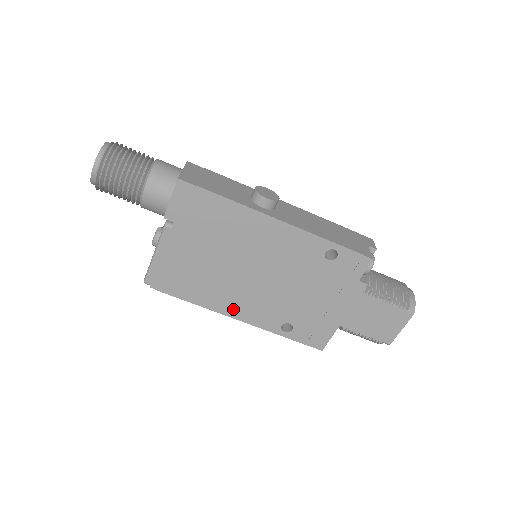
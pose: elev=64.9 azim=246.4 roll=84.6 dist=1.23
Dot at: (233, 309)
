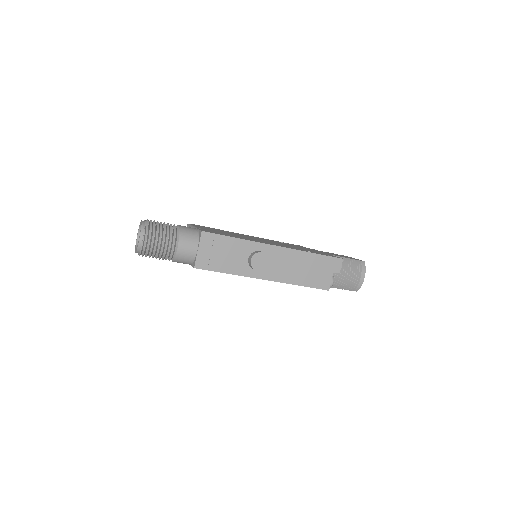
Dot at: occluded
